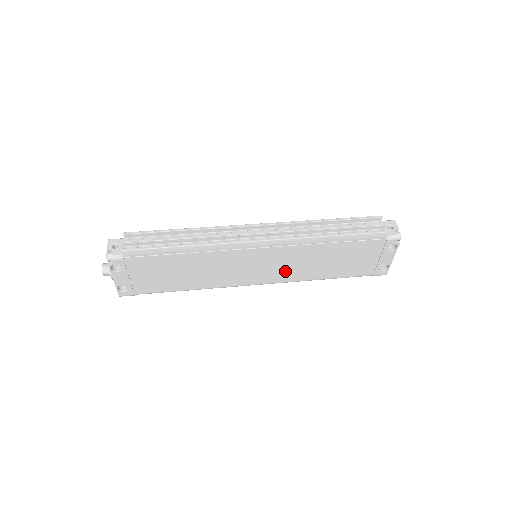
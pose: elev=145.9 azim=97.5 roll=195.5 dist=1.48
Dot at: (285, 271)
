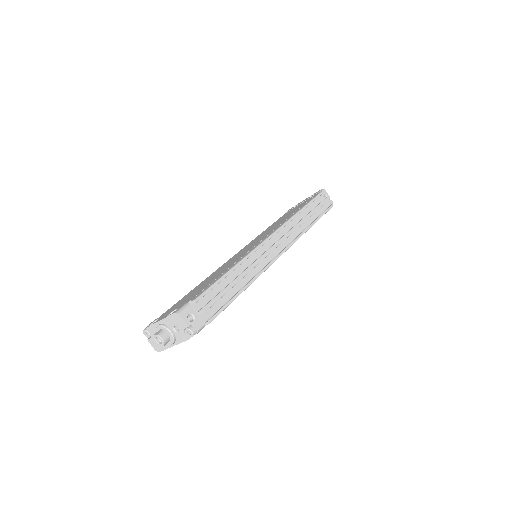
Dot at: occluded
